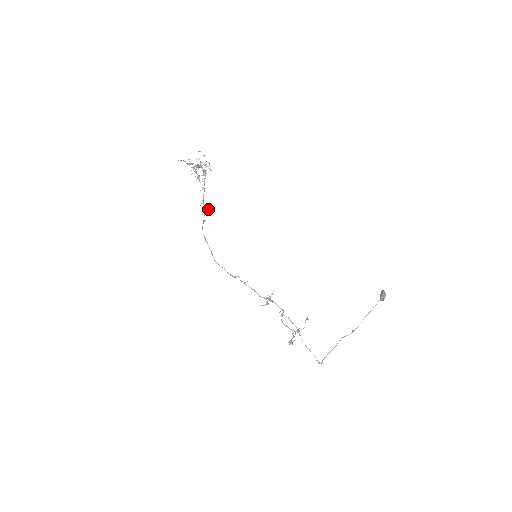
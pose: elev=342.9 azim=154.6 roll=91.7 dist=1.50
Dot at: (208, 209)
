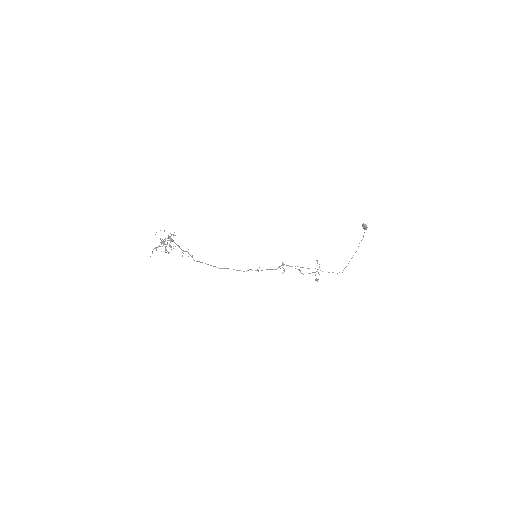
Dot at: occluded
